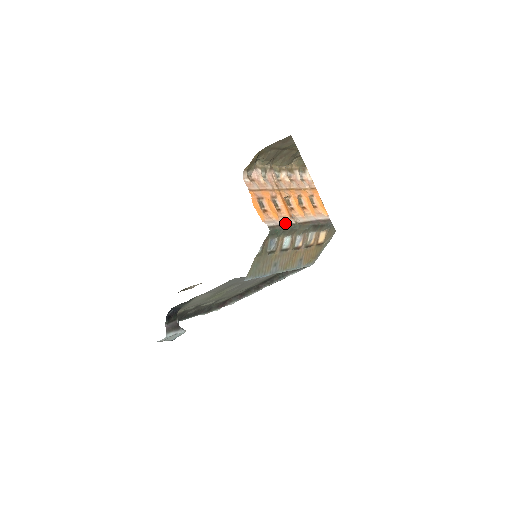
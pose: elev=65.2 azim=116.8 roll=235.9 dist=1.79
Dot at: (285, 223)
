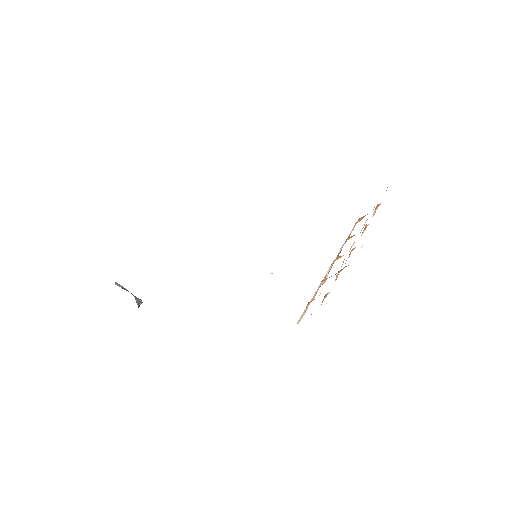
Dot at: occluded
